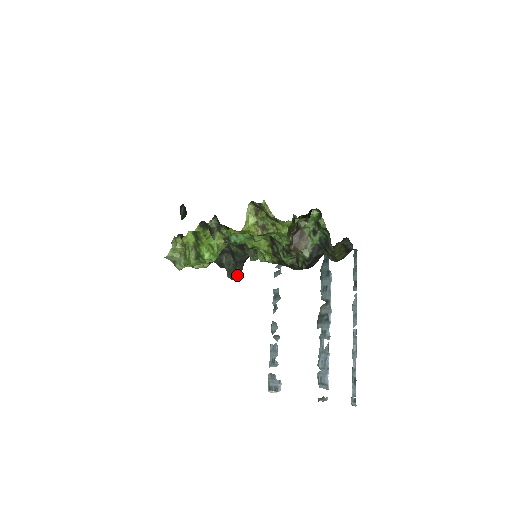
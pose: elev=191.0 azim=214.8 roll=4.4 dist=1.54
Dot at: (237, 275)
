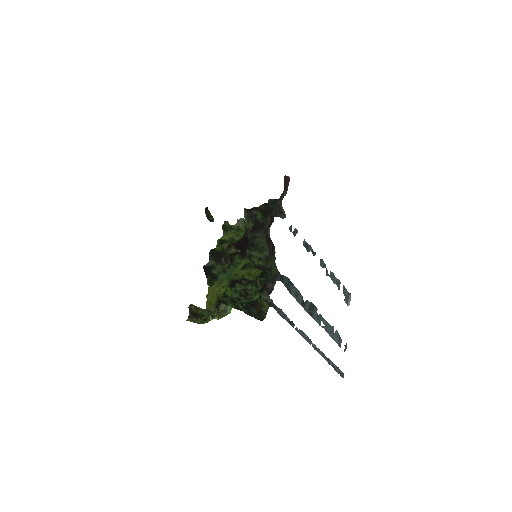
Dot at: occluded
